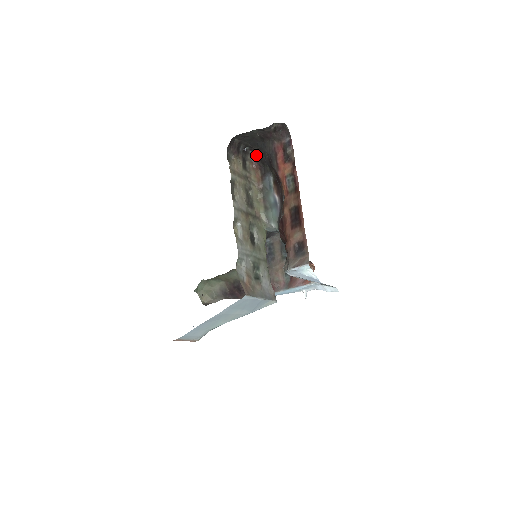
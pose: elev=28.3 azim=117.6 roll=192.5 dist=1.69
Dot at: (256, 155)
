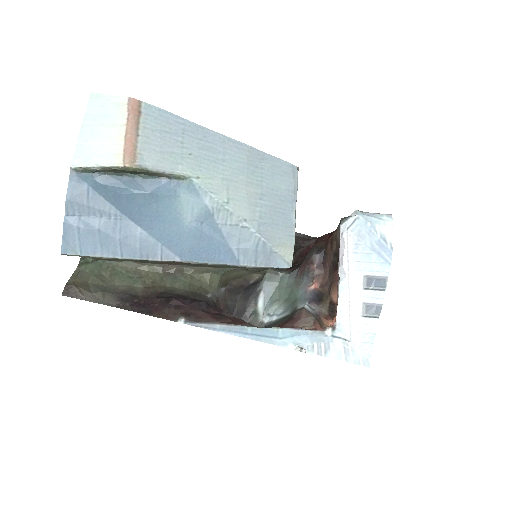
Dot at: occluded
